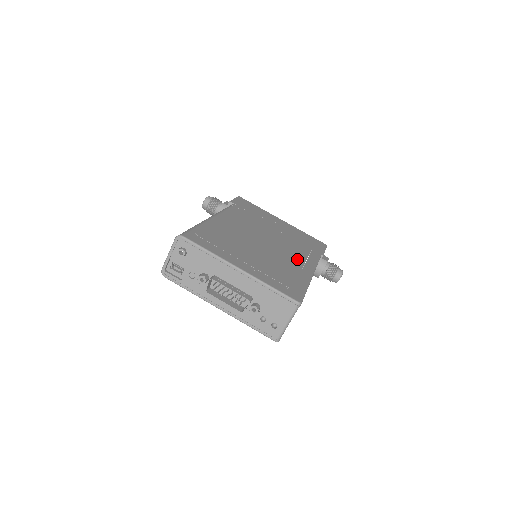
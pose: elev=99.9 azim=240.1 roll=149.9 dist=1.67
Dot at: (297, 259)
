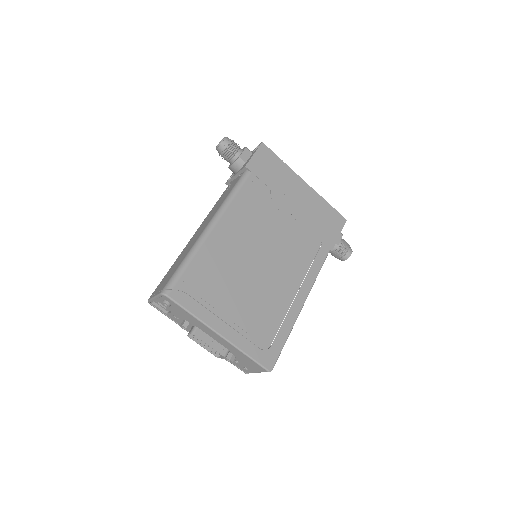
Dot at: (295, 278)
